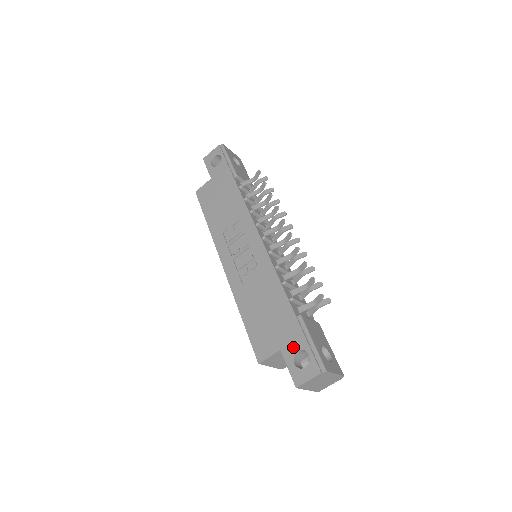
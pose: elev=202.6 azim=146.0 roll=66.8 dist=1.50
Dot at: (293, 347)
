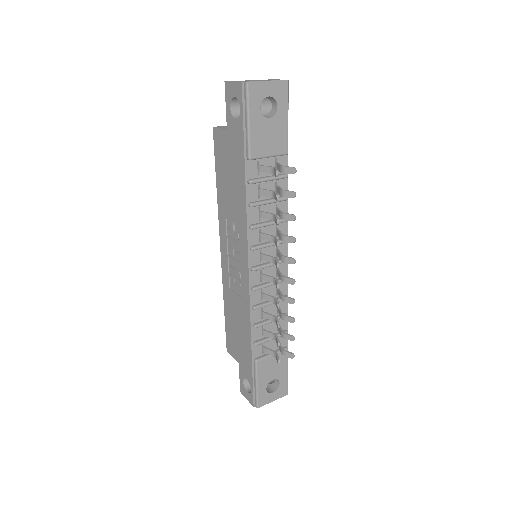
Dot at: (245, 373)
